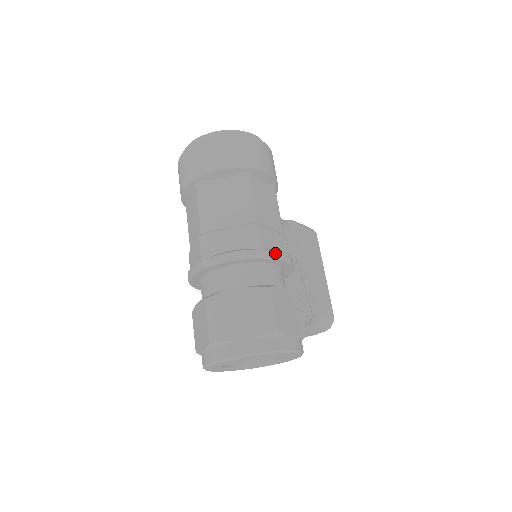
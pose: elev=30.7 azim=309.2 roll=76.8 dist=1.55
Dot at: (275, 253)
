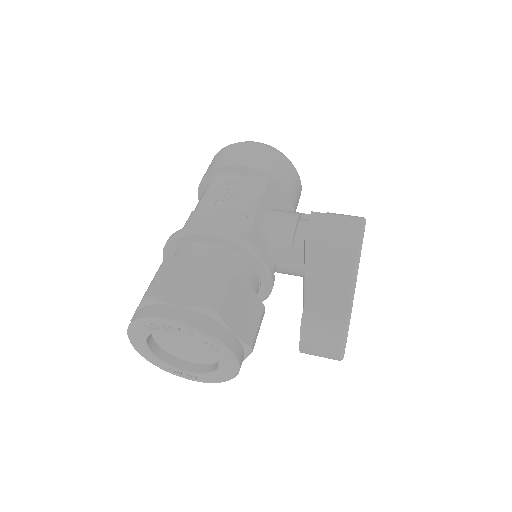
Dot at: (197, 228)
